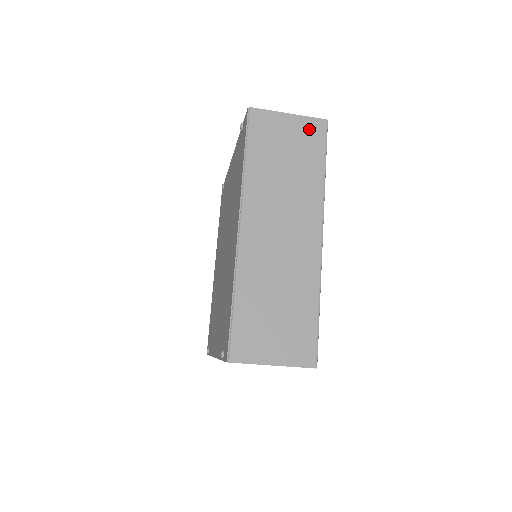
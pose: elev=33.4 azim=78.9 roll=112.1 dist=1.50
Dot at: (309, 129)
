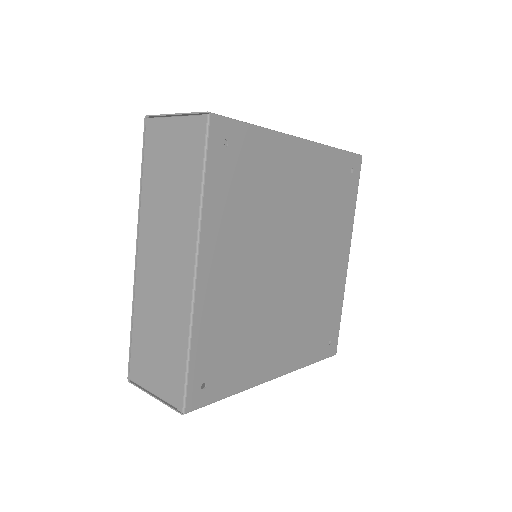
Dot at: occluded
